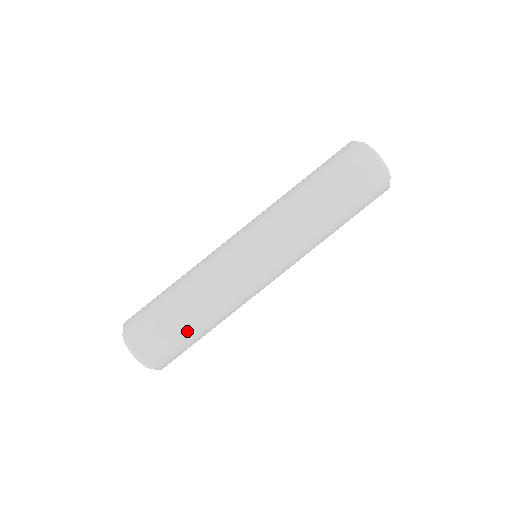
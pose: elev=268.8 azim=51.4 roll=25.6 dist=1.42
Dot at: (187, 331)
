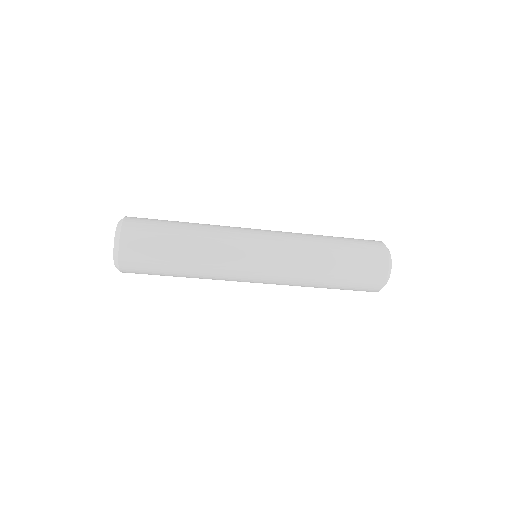
Dot at: occluded
